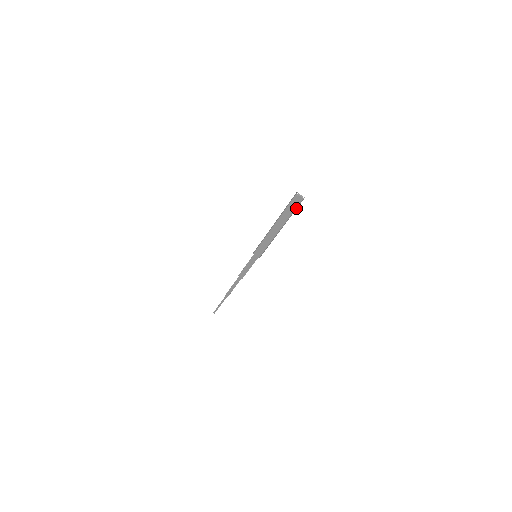
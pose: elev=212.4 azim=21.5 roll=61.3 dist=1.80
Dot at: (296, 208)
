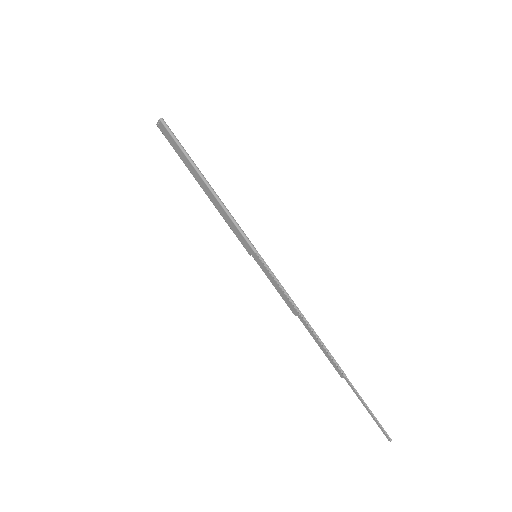
Dot at: (174, 138)
